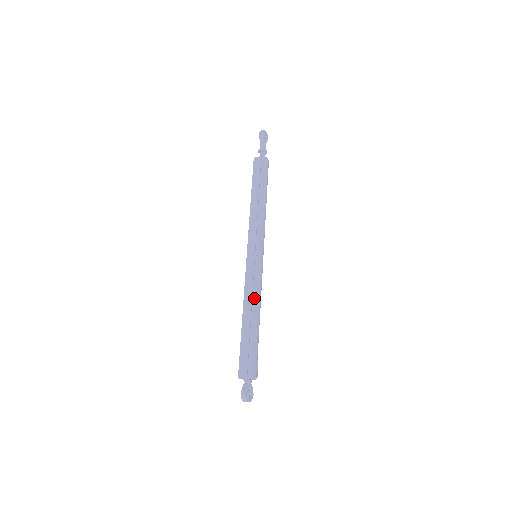
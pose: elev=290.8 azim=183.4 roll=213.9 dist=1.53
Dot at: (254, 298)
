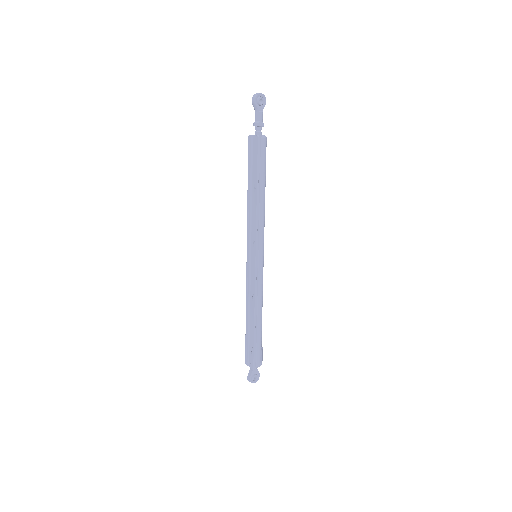
Dot at: (253, 303)
